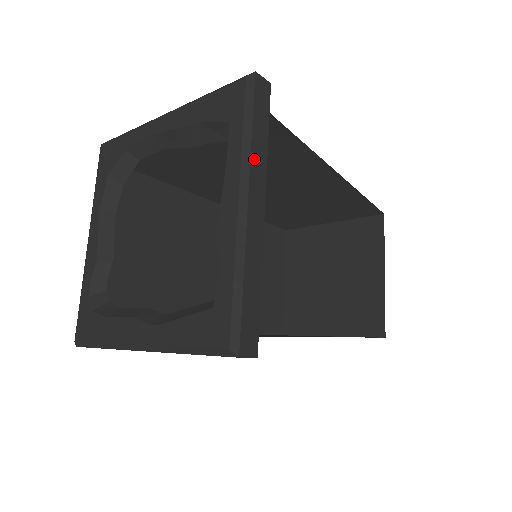
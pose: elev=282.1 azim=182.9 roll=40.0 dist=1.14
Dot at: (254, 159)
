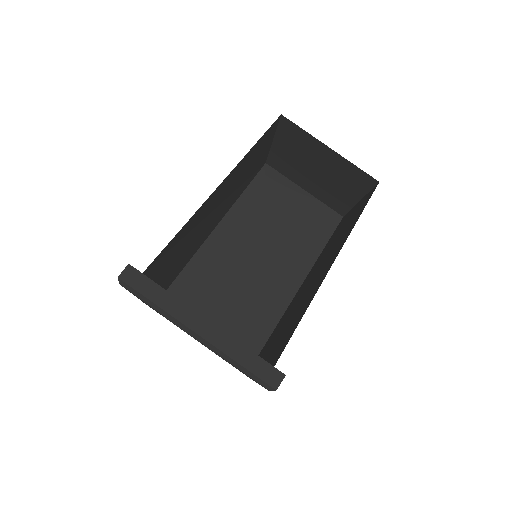
Dot at: (172, 311)
